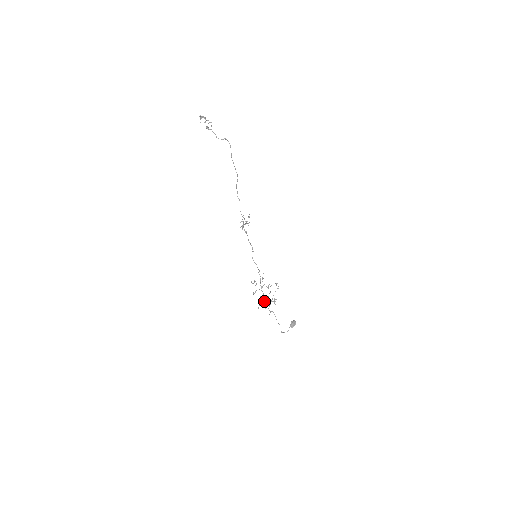
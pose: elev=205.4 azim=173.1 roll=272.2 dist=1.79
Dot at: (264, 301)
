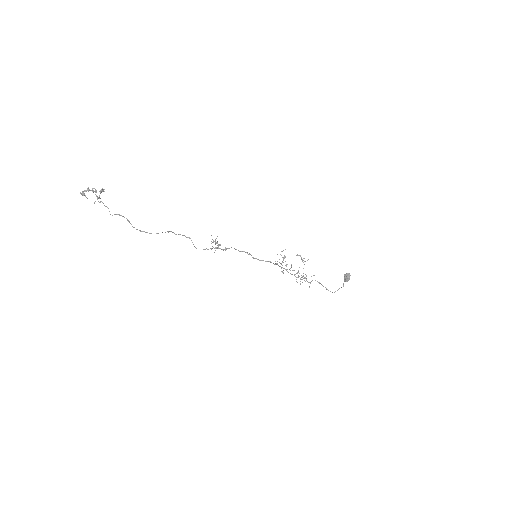
Dot at: (298, 275)
